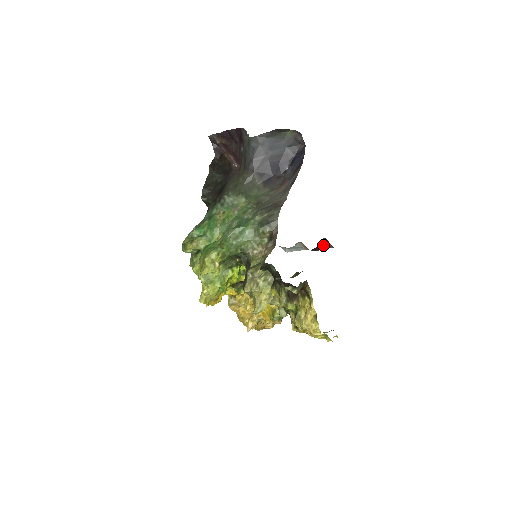
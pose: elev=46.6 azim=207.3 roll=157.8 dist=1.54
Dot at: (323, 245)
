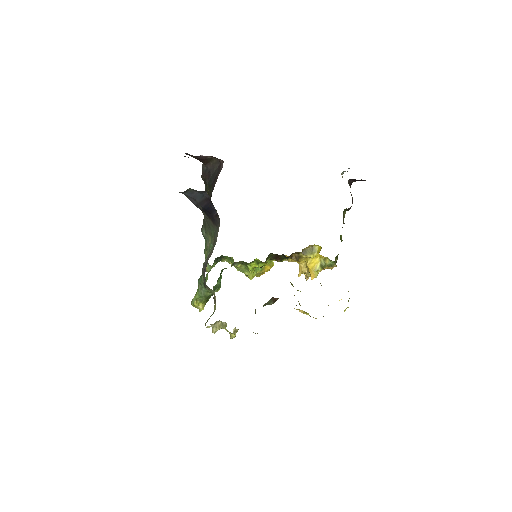
Dot at: (357, 180)
